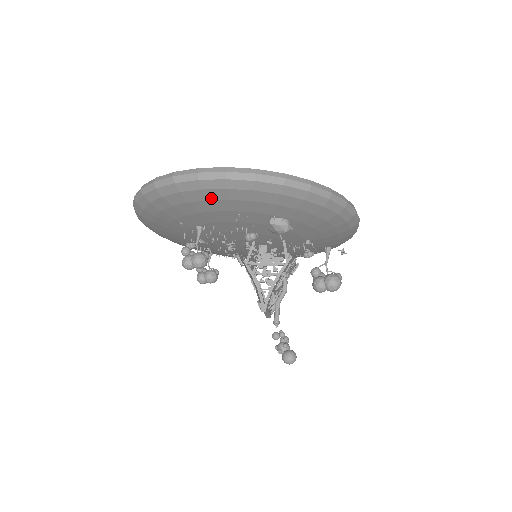
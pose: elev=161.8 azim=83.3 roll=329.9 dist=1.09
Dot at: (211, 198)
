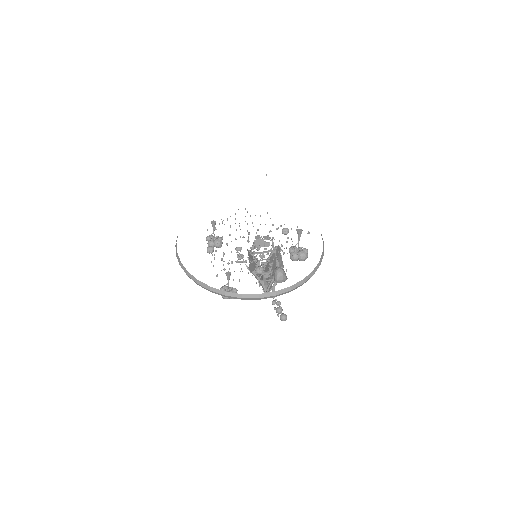
Dot at: occluded
